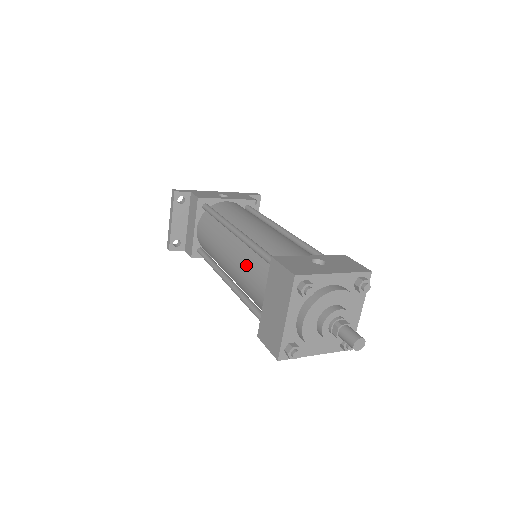
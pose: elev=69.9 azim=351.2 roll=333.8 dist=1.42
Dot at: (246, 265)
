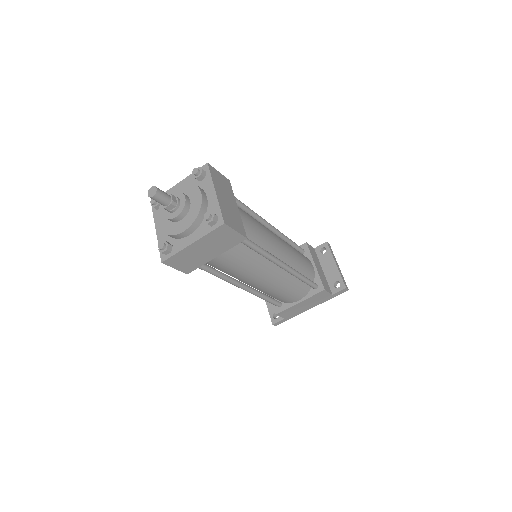
Dot at: occluded
